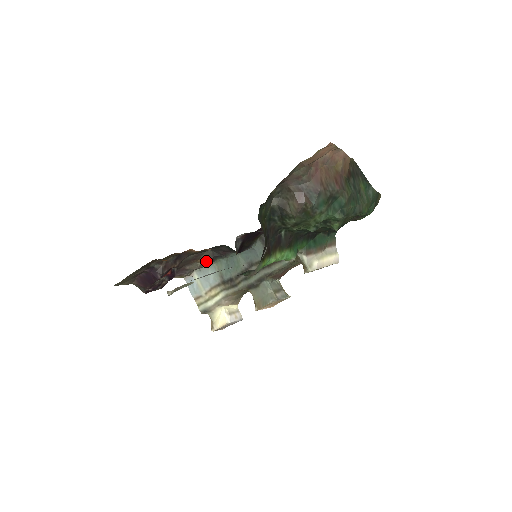
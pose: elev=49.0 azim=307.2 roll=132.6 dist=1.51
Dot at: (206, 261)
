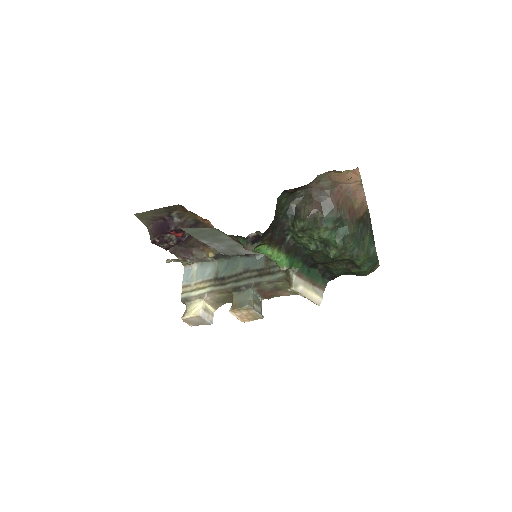
Dot at: (212, 252)
